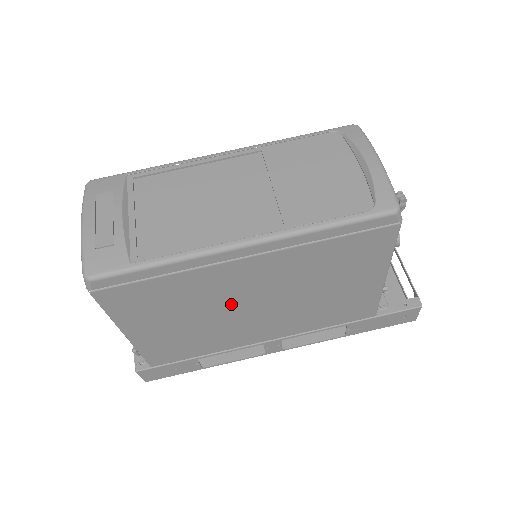
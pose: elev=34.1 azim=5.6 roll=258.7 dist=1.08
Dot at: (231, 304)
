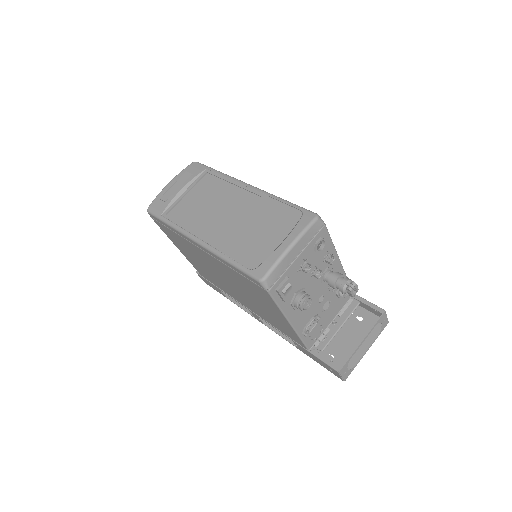
Dot at: (213, 270)
